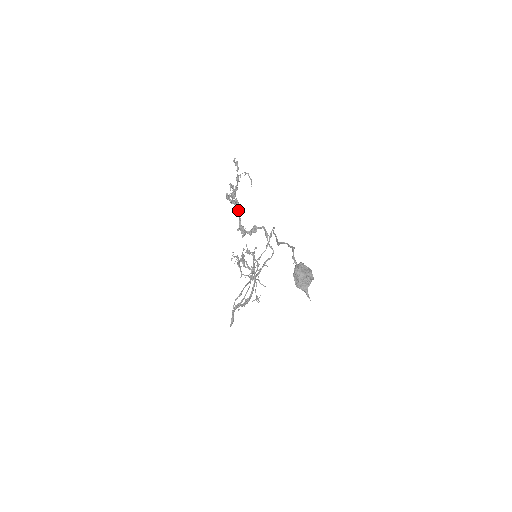
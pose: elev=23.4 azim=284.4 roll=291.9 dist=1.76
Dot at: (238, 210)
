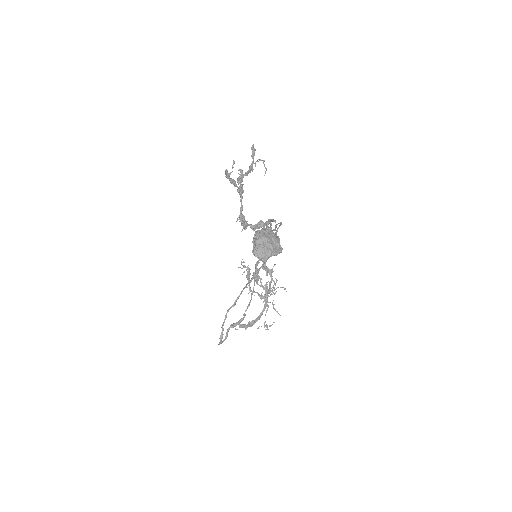
Dot at: (240, 195)
